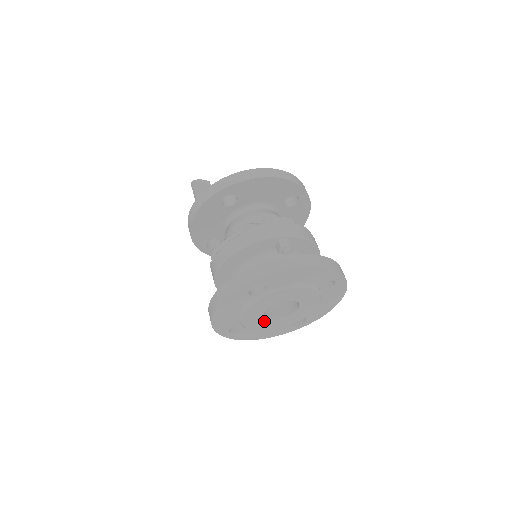
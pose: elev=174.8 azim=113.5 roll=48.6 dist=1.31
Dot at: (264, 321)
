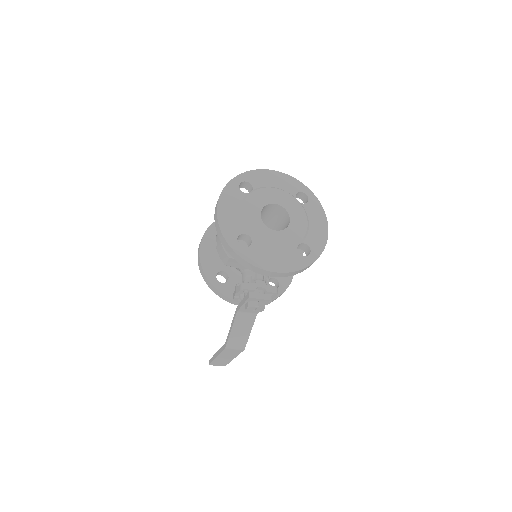
Dot at: (266, 231)
